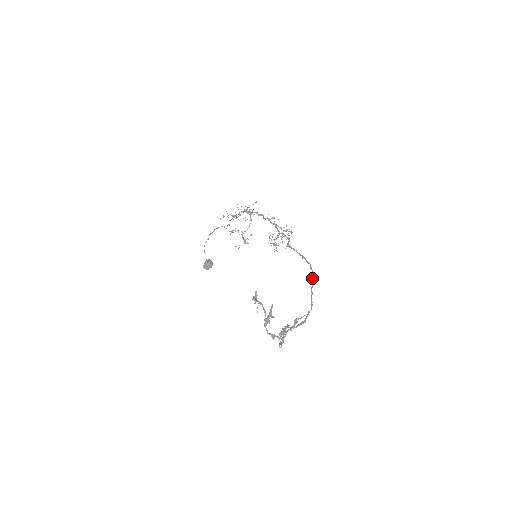
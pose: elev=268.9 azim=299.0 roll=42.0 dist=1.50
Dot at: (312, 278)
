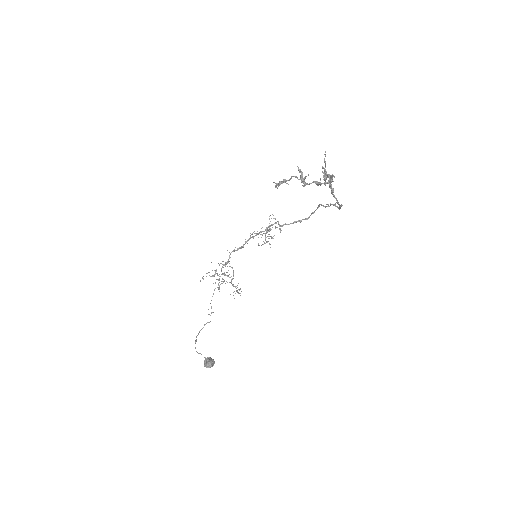
Dot at: (320, 204)
